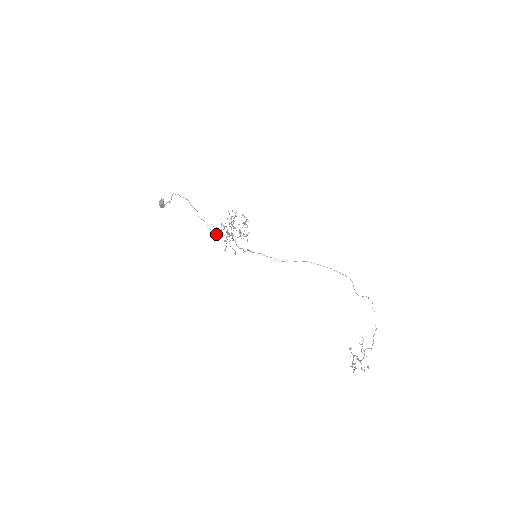
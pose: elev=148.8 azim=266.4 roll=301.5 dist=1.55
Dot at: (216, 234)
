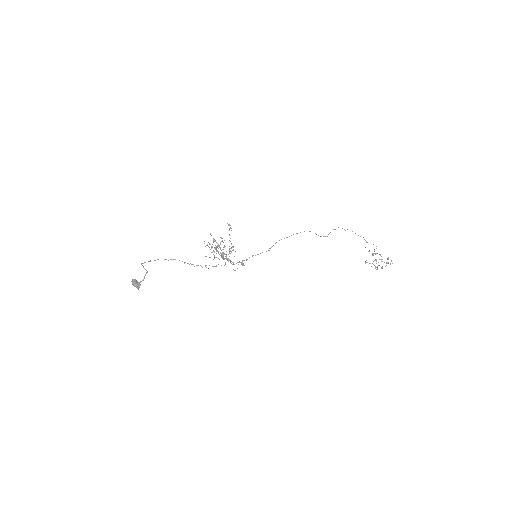
Dot at: occluded
